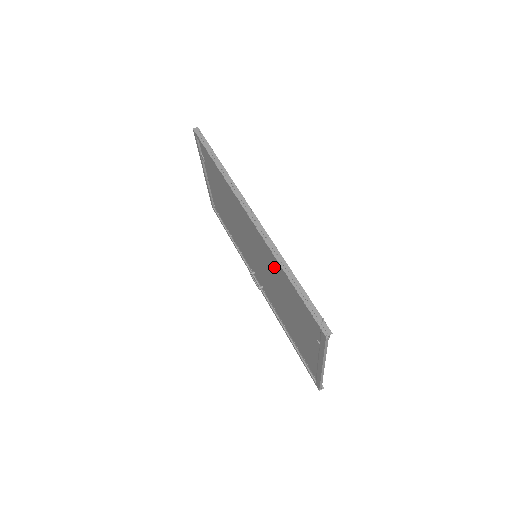
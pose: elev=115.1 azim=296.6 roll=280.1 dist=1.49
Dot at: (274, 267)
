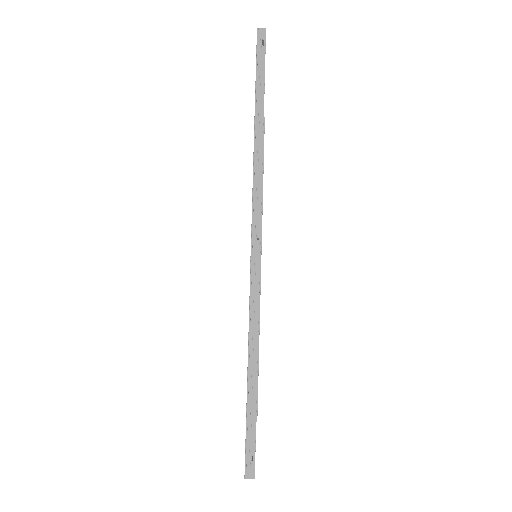
Dot at: occluded
